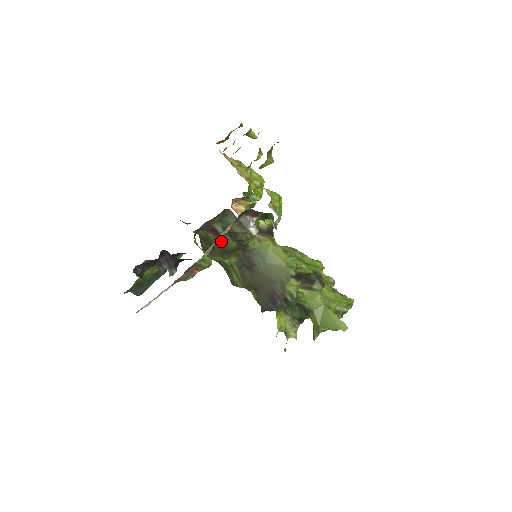
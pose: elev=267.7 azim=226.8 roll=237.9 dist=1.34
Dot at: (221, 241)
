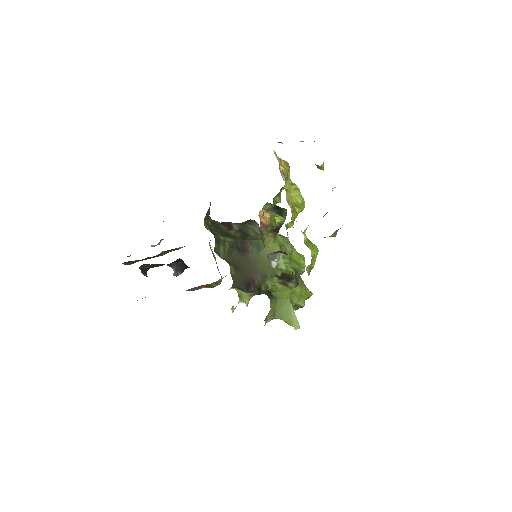
Dot at: (230, 232)
